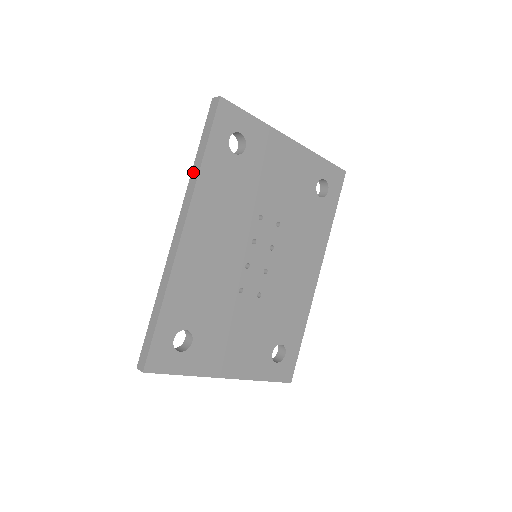
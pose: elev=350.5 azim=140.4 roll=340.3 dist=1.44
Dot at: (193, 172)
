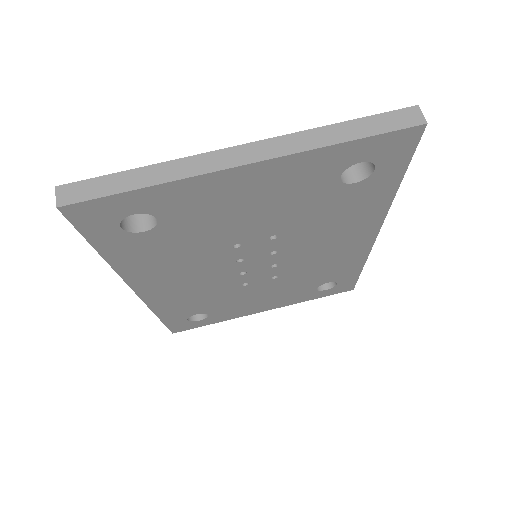
Dot at: occluded
